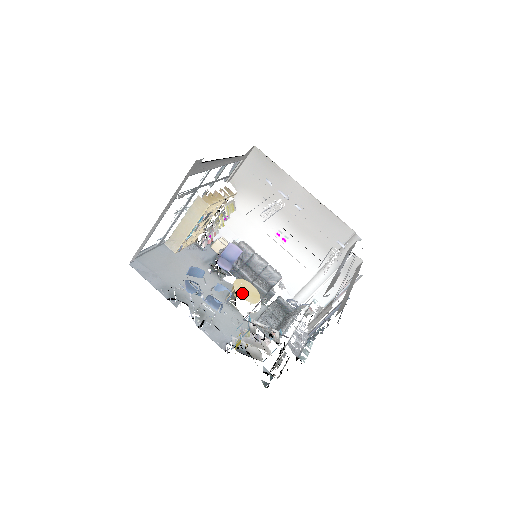
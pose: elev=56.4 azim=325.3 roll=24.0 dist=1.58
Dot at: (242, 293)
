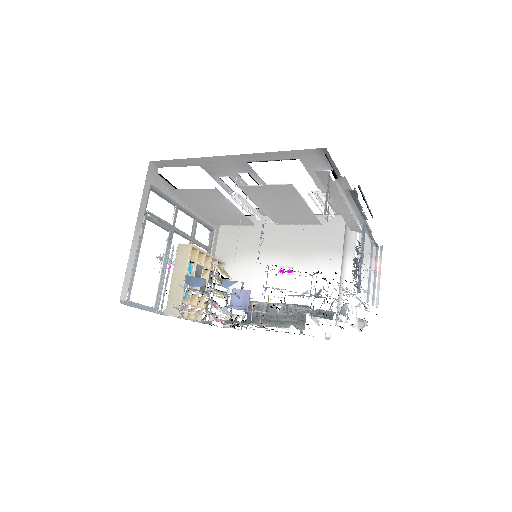
Dot at: occluded
